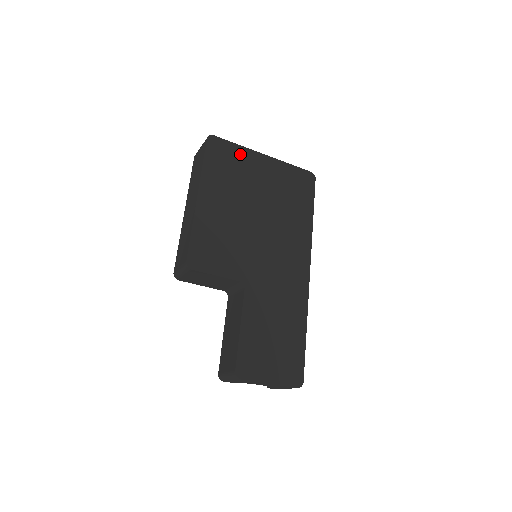
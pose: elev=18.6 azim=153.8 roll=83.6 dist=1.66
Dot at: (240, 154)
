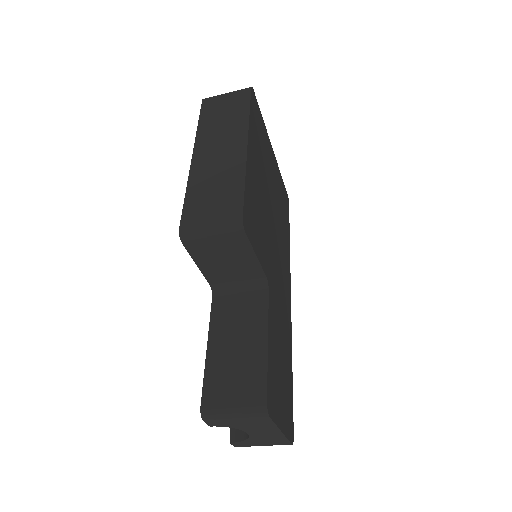
Dot at: (264, 131)
